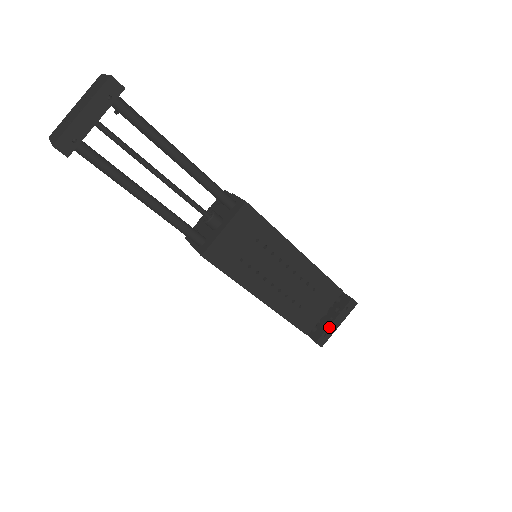
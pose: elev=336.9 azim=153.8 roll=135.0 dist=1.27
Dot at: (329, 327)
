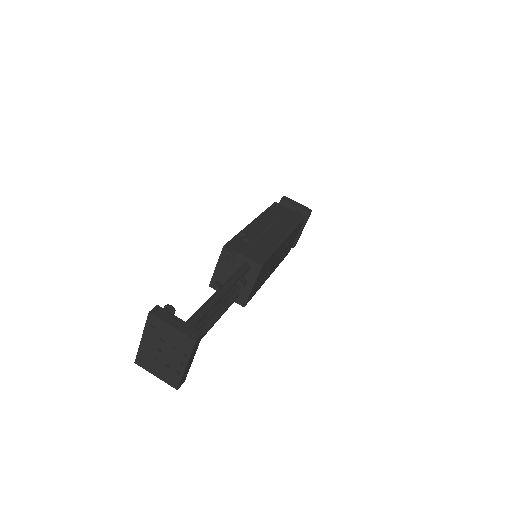
Dot at: (299, 236)
